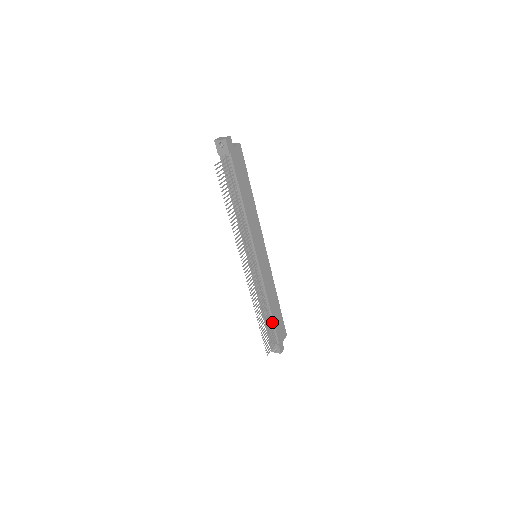
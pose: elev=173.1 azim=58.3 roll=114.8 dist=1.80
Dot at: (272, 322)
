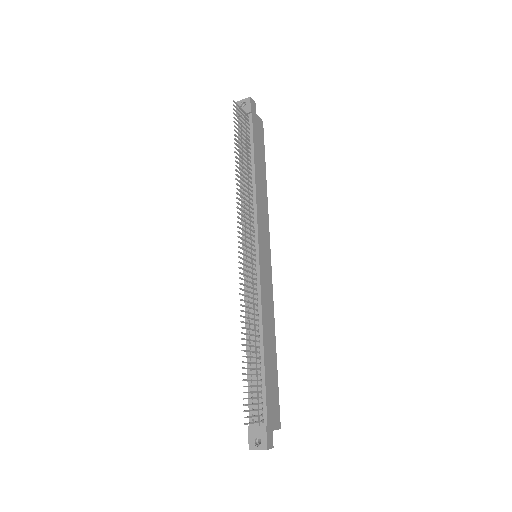
Dot at: (262, 374)
